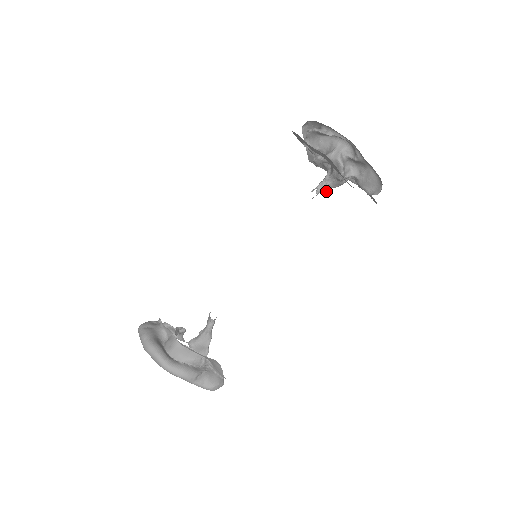
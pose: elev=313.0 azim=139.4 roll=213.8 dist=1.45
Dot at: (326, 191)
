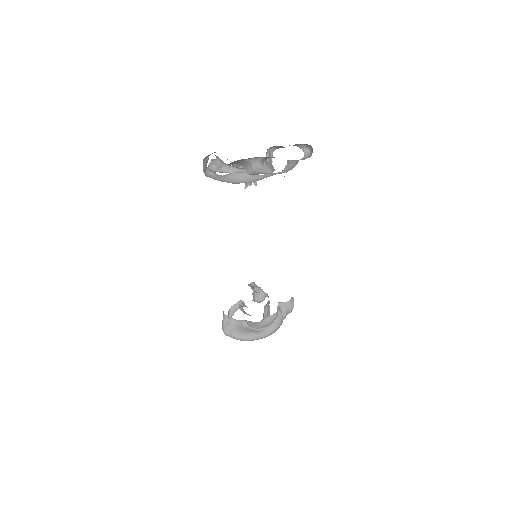
Dot at: occluded
